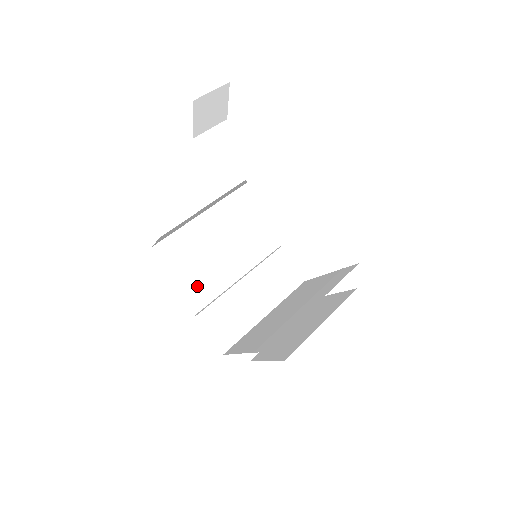
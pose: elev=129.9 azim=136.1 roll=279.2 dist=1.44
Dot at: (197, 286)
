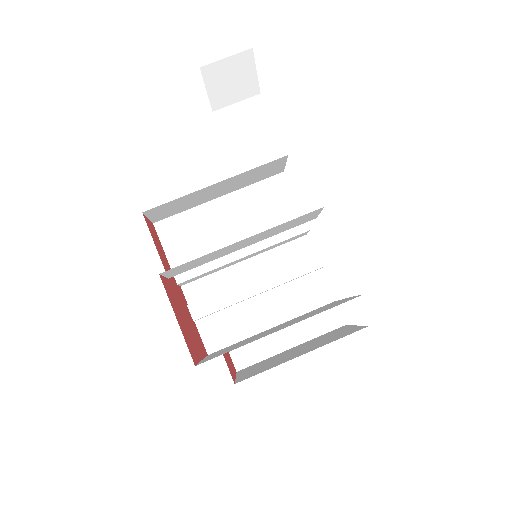
Dot at: (191, 274)
